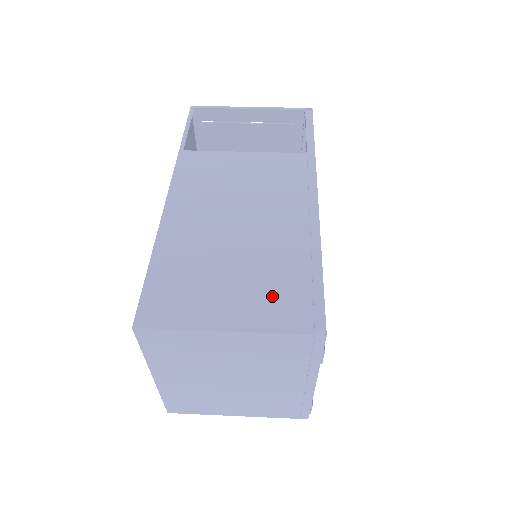
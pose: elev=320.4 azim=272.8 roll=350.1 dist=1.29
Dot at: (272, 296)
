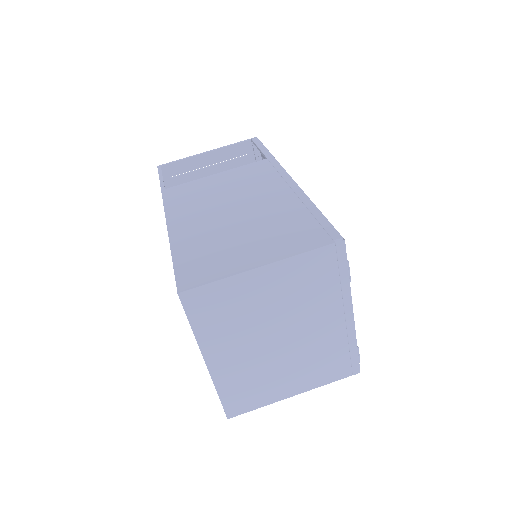
Dot at: (287, 235)
